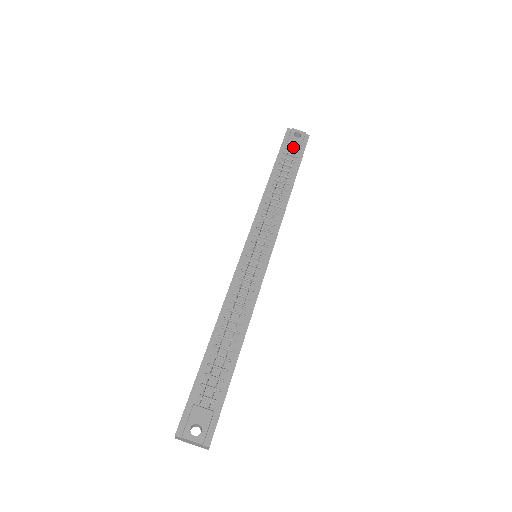
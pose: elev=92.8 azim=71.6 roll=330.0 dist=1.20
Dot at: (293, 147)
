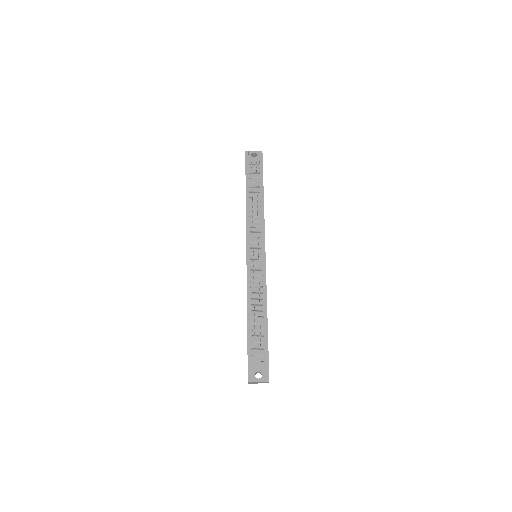
Dot at: (254, 166)
